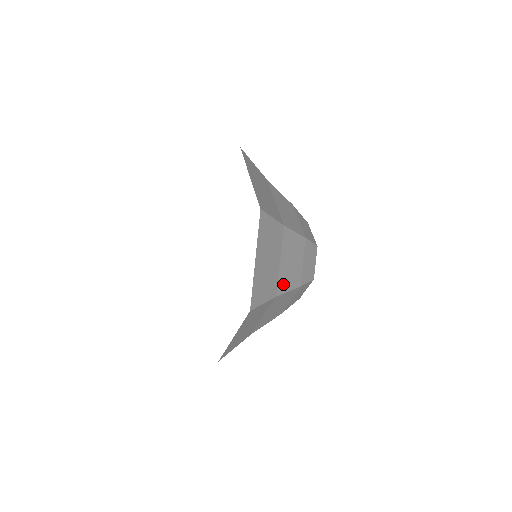
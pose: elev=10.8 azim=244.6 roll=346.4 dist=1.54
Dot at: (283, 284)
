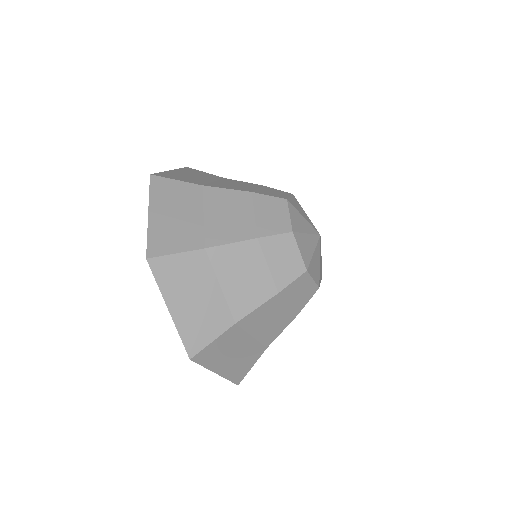
Dot at: (241, 306)
